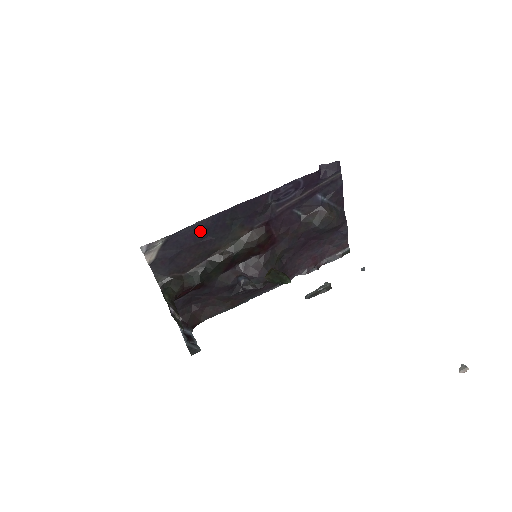
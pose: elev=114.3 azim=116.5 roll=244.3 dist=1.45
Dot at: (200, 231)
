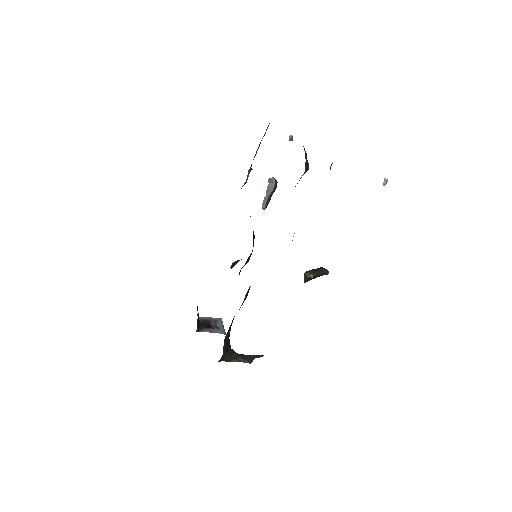
Dot at: occluded
